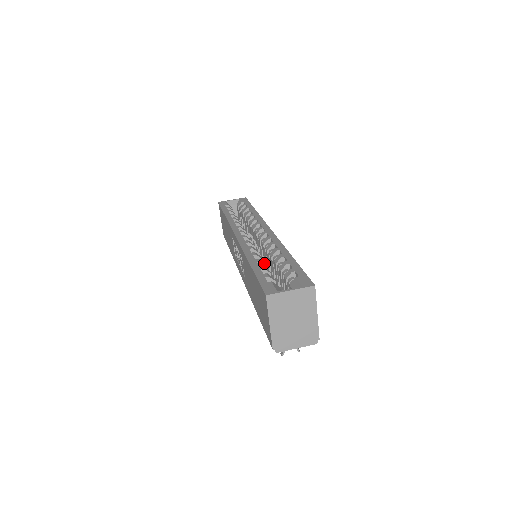
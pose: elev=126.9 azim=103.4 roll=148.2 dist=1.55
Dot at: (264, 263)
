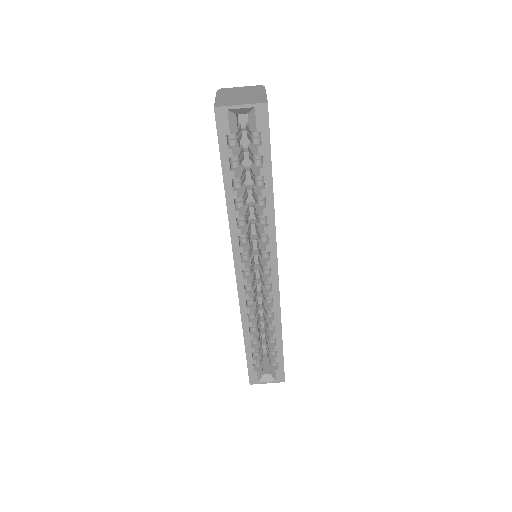
Dot at: (257, 334)
